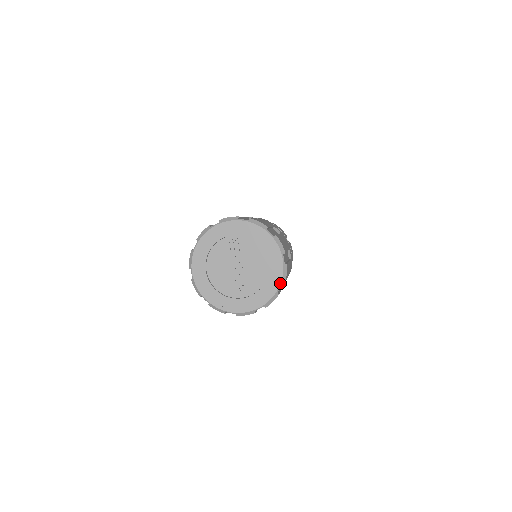
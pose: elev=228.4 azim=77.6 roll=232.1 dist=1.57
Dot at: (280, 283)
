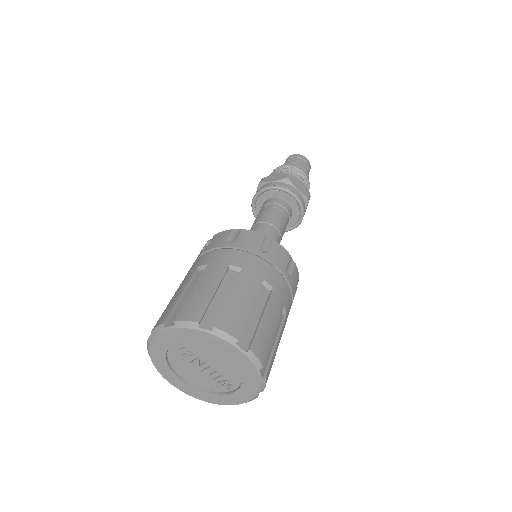
Dot at: (256, 371)
